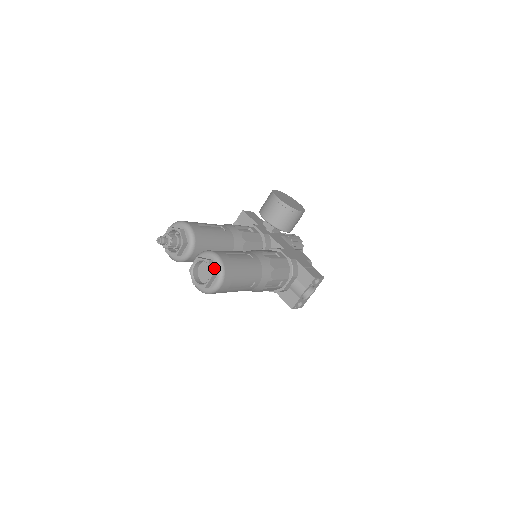
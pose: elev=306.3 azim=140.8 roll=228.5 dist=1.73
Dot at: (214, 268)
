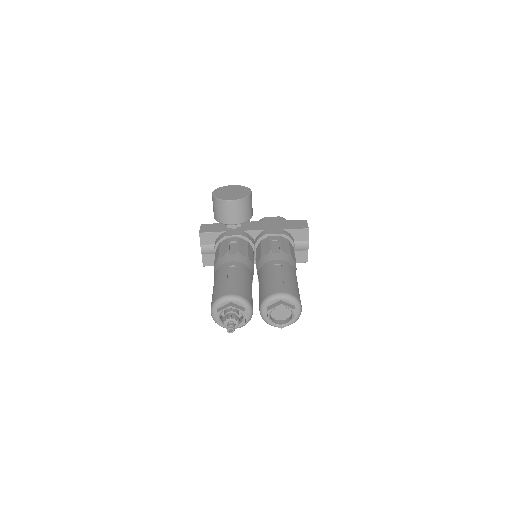
Dot at: (288, 304)
